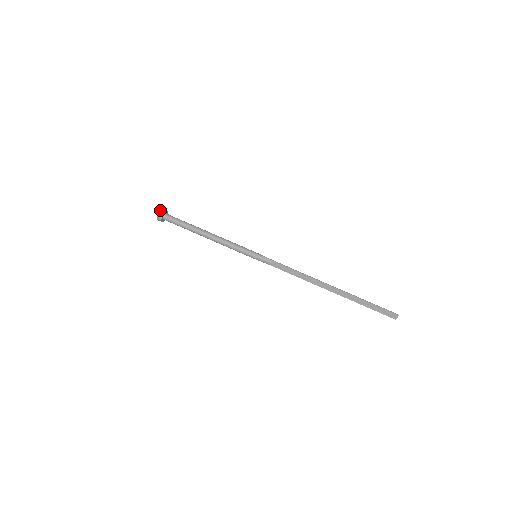
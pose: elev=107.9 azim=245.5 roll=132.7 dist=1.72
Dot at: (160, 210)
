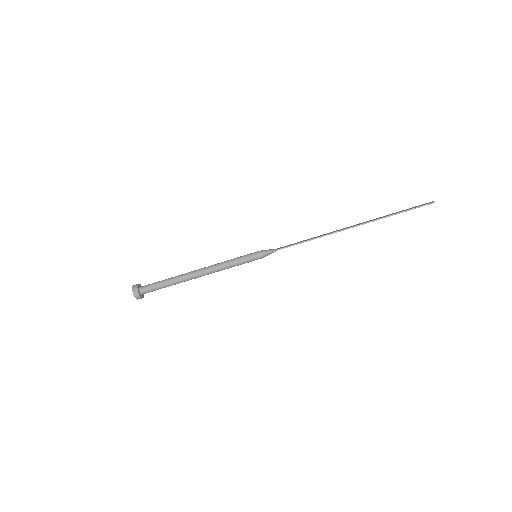
Dot at: occluded
